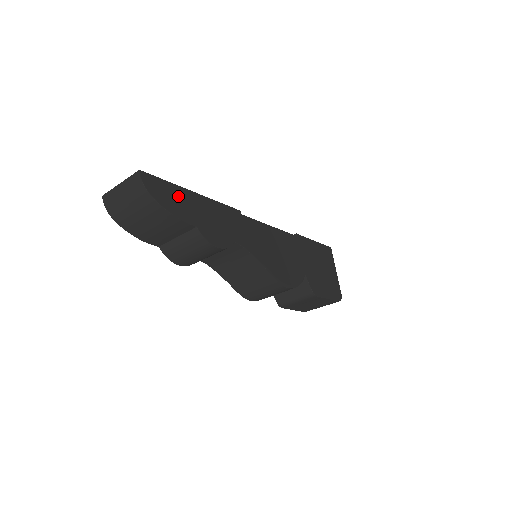
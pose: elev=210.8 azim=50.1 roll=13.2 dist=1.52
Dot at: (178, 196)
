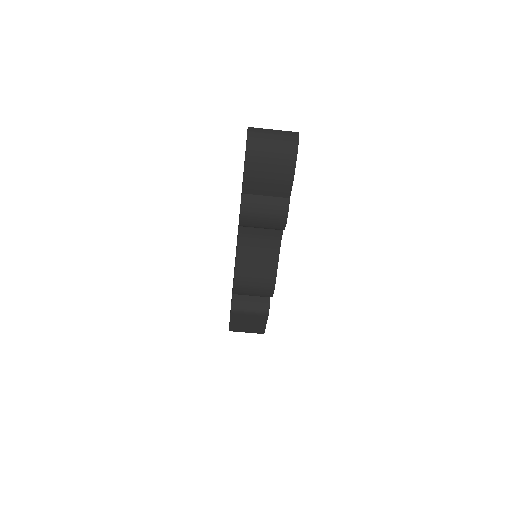
Dot at: occluded
